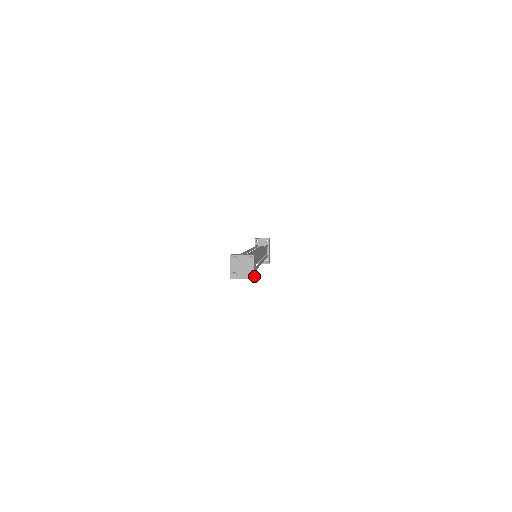
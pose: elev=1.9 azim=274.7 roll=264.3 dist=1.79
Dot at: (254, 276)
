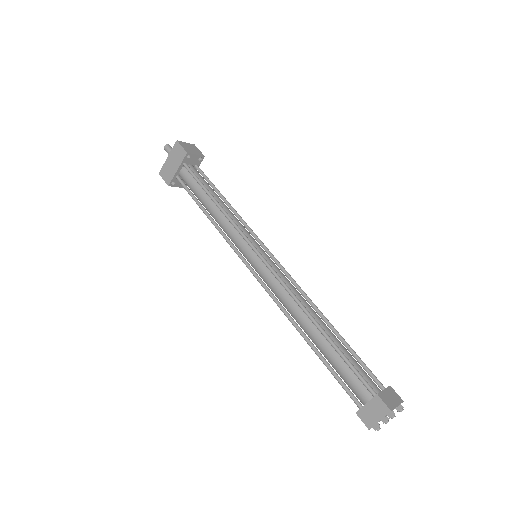
Dot at: (384, 417)
